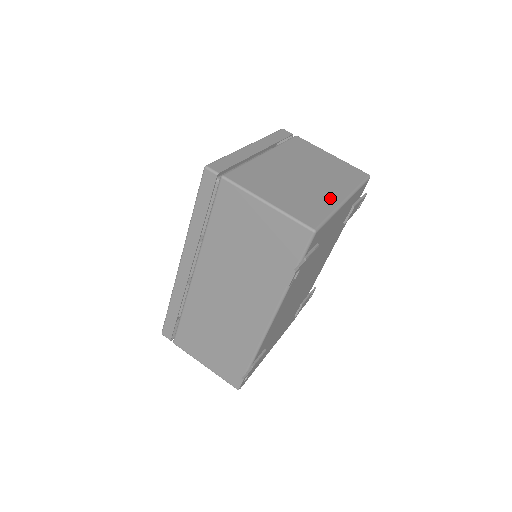
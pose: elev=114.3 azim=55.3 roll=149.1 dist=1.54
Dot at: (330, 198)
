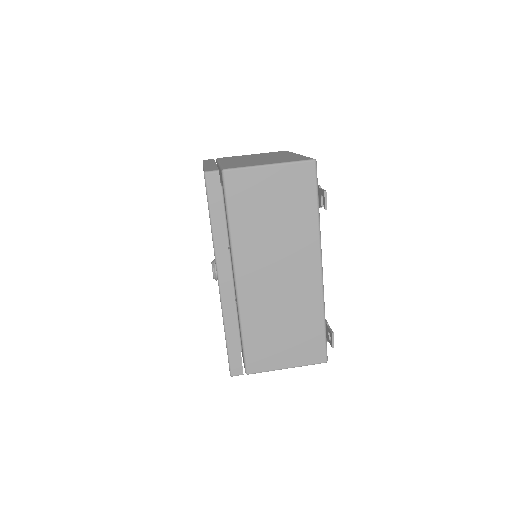
Dot at: (292, 156)
